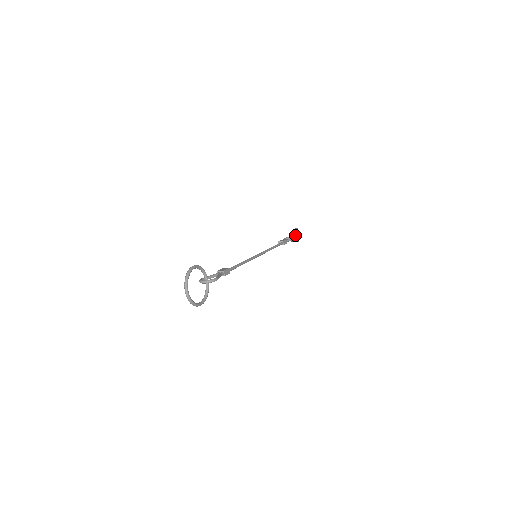
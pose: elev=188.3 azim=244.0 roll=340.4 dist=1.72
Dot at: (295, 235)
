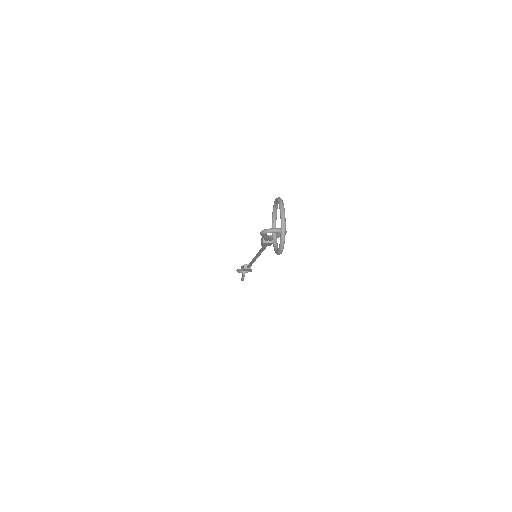
Dot at: occluded
